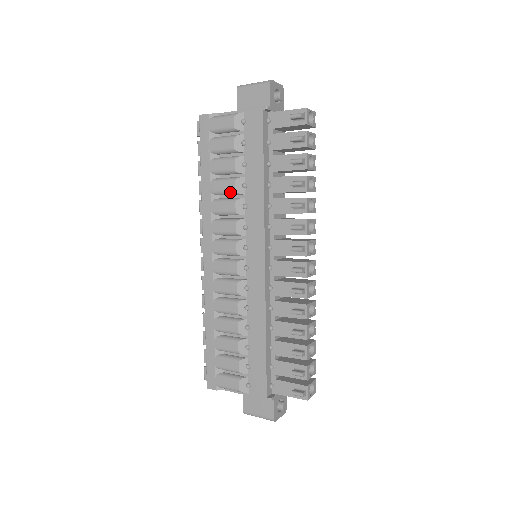
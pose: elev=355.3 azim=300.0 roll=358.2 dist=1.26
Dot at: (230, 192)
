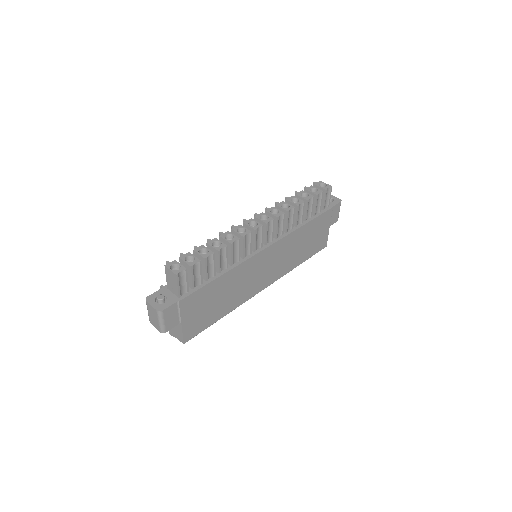
Dot at: occluded
